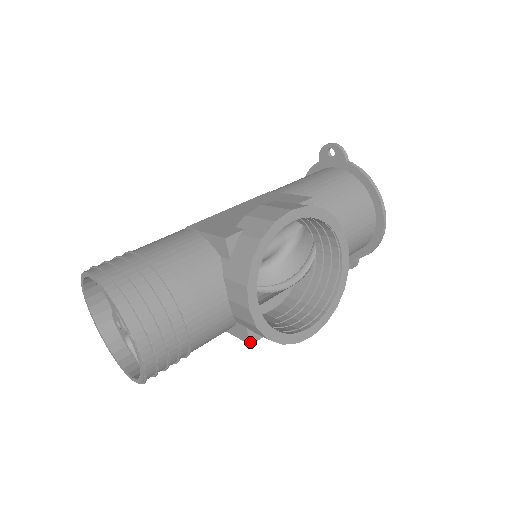
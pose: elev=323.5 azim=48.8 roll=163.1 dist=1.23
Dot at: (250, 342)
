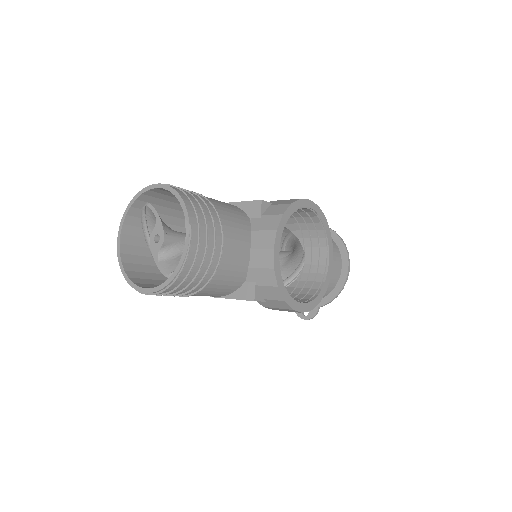
Dot at: (254, 298)
